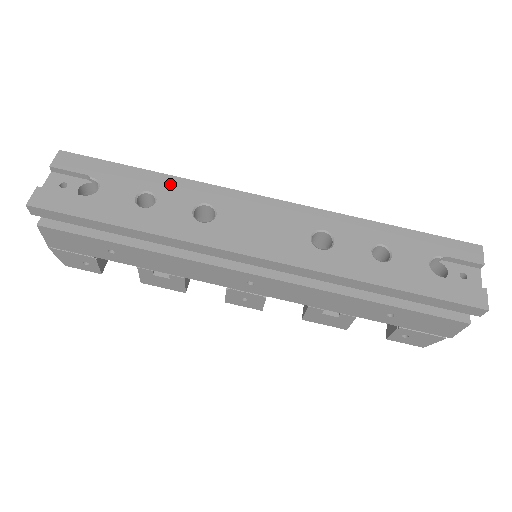
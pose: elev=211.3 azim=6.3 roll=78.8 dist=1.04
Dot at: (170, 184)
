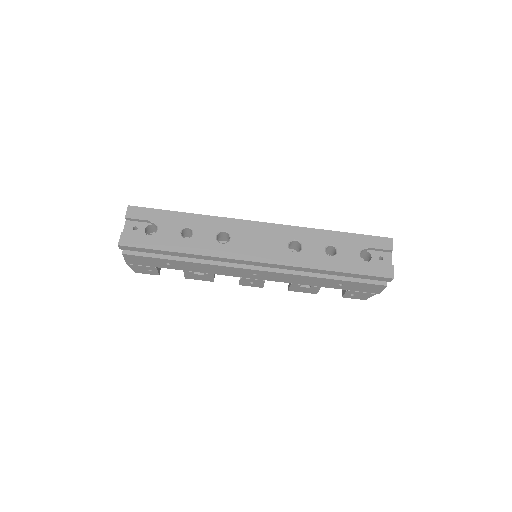
Dot at: (200, 220)
